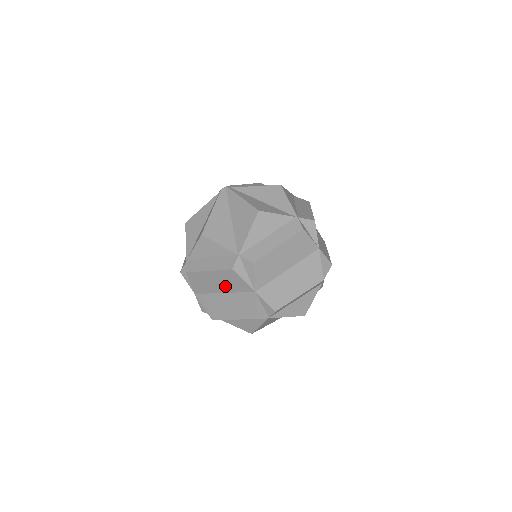
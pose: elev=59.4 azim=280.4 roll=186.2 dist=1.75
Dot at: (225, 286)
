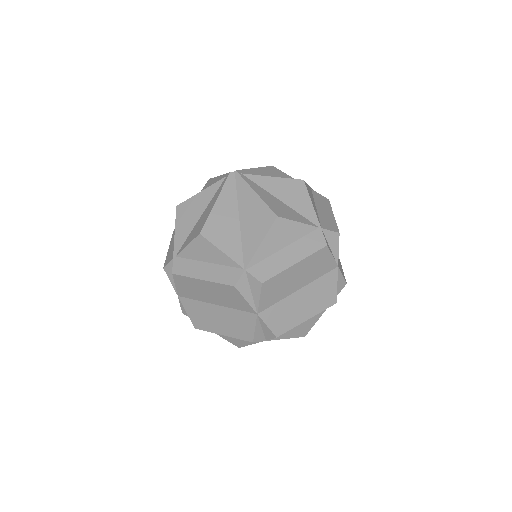
Dot at: (220, 299)
